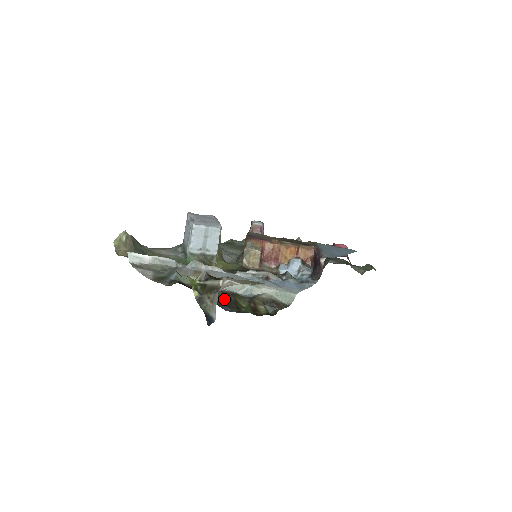
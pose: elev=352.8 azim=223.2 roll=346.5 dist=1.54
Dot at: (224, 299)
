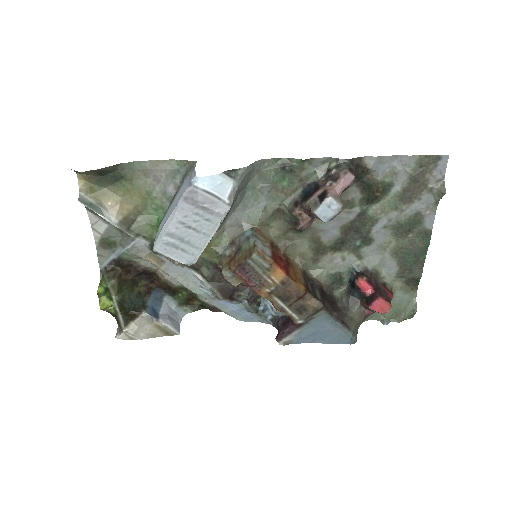
Dot at: (163, 286)
